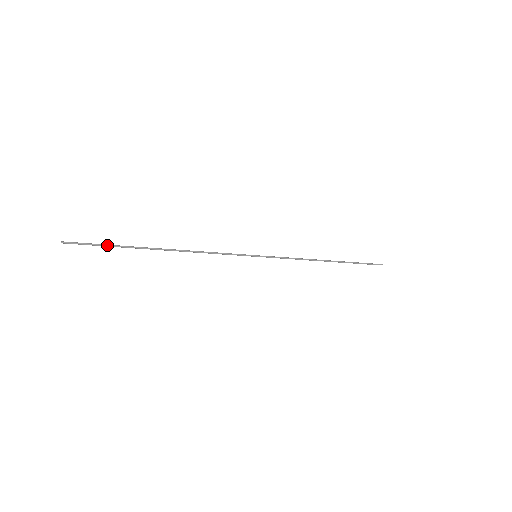
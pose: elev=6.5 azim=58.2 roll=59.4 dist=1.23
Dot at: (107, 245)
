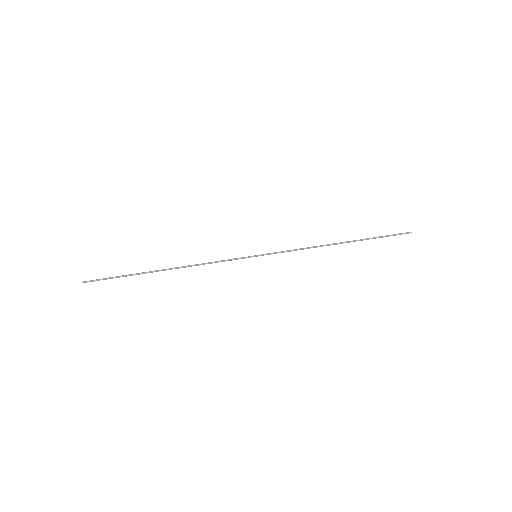
Dot at: occluded
